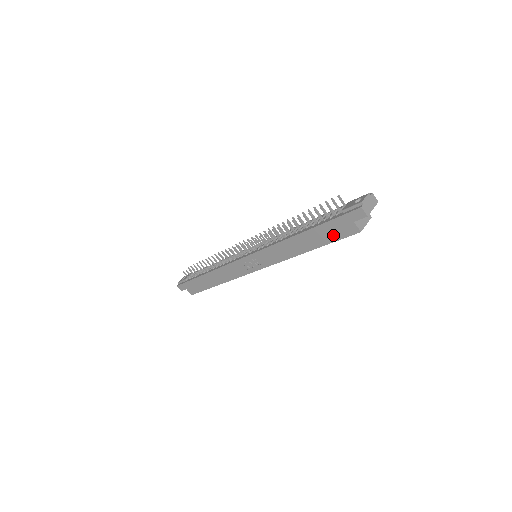
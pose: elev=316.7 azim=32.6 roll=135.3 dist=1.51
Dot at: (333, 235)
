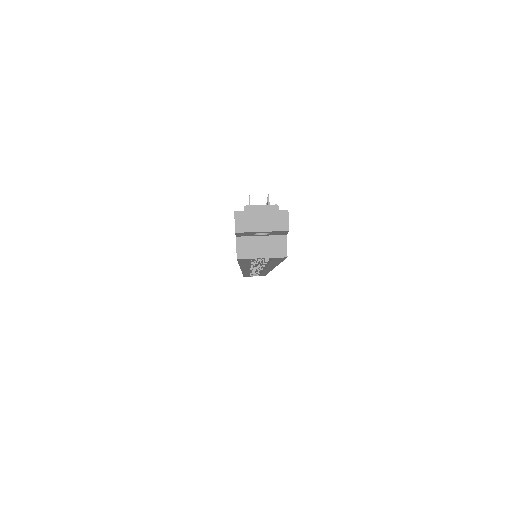
Dot at: occluded
